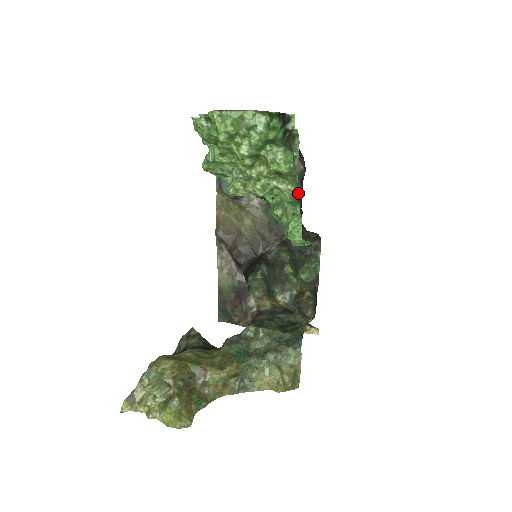
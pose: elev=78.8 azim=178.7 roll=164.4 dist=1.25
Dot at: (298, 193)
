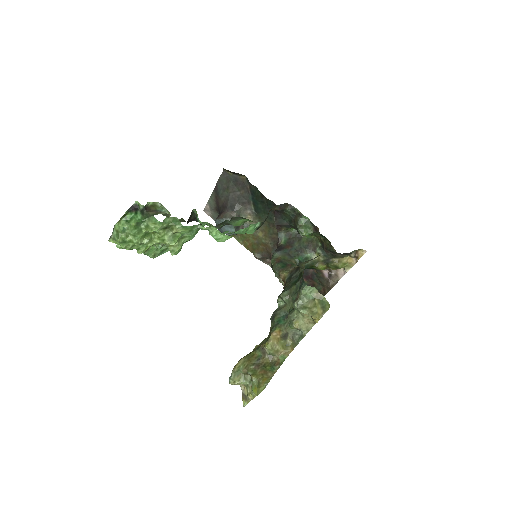
Dot at: (258, 192)
